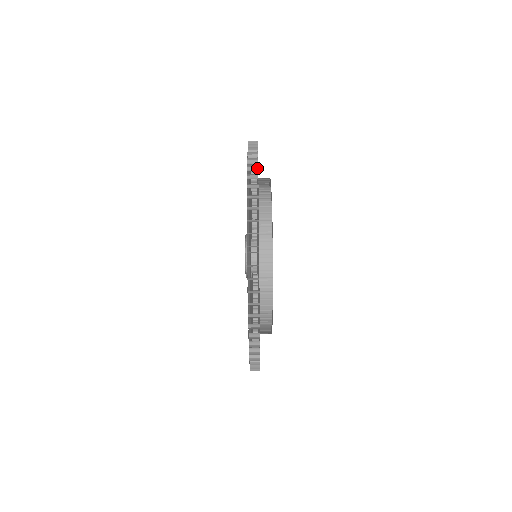
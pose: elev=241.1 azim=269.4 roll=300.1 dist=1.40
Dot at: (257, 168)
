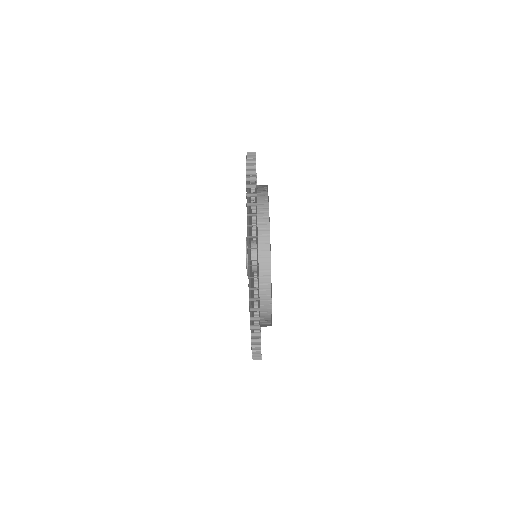
Dot at: occluded
